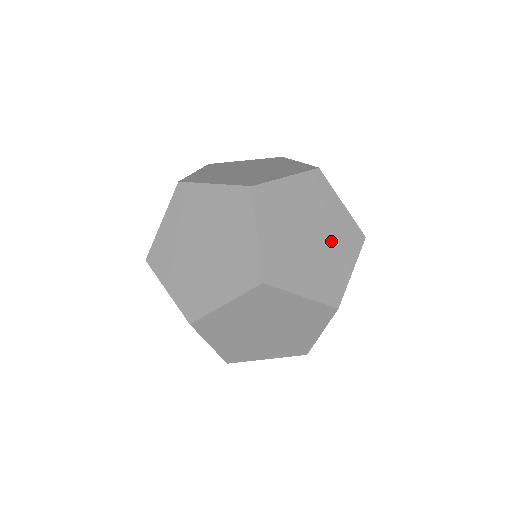
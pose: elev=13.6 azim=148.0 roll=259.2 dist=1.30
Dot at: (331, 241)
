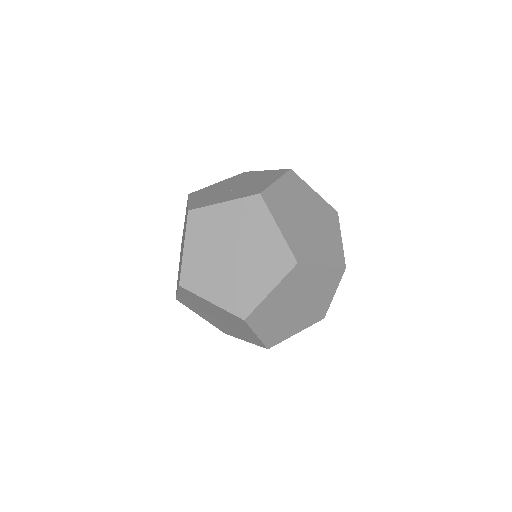
Dot at: (254, 182)
